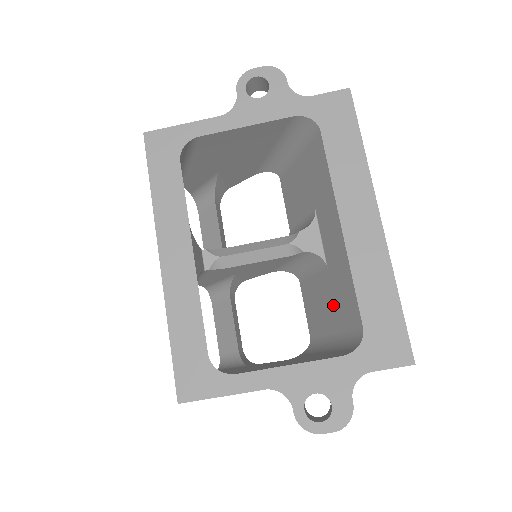
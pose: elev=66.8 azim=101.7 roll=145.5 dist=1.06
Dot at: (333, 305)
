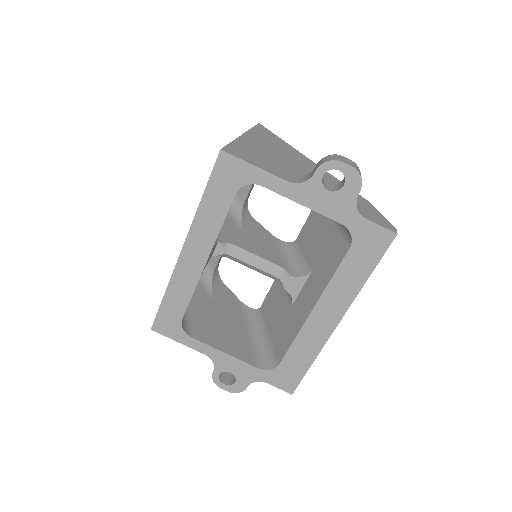
Dot at: (279, 325)
